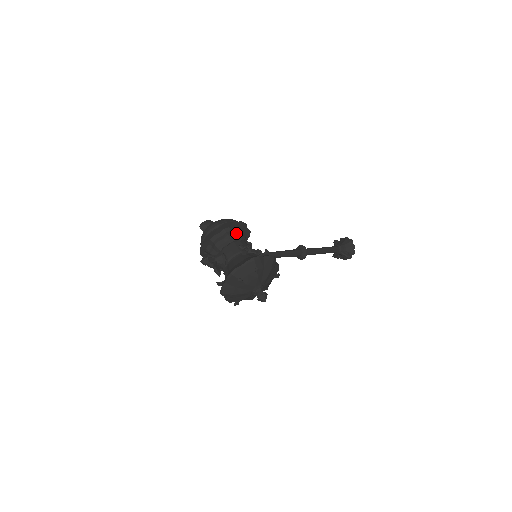
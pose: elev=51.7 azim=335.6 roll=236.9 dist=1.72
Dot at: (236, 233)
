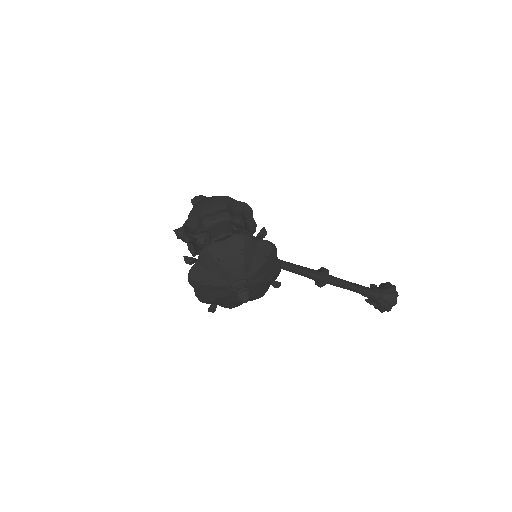
Dot at: (234, 214)
